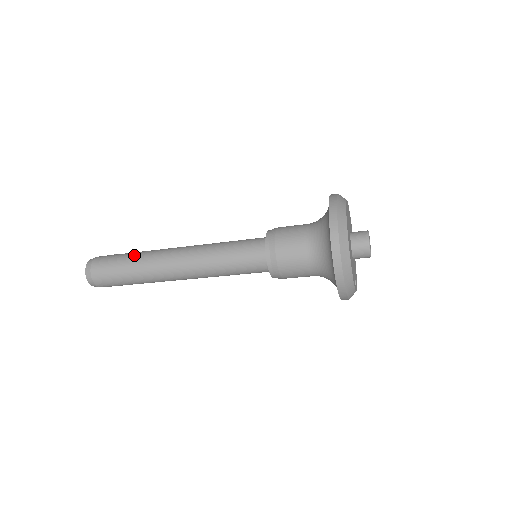
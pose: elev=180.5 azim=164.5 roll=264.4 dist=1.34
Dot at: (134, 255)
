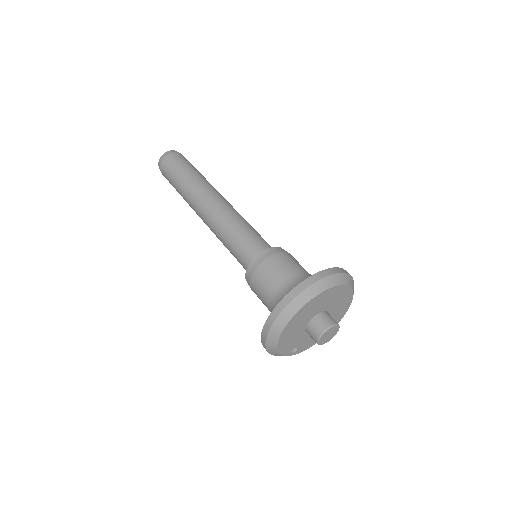
Dot at: (191, 175)
